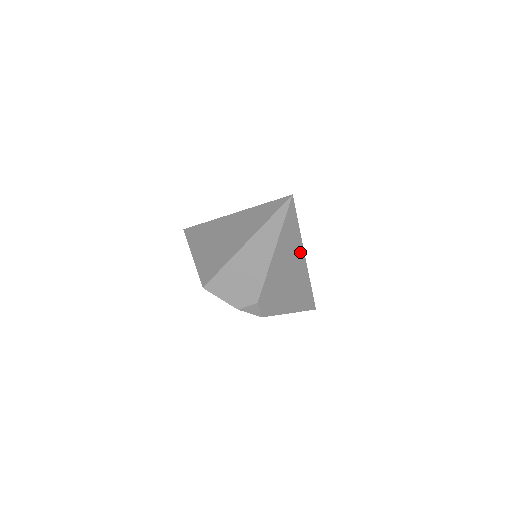
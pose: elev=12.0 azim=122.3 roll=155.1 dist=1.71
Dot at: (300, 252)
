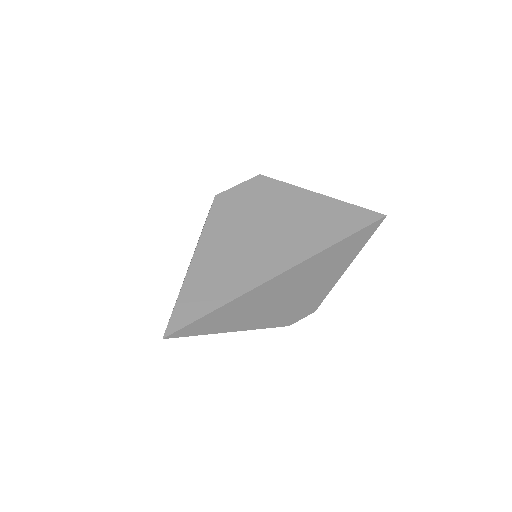
Dot at: (262, 288)
